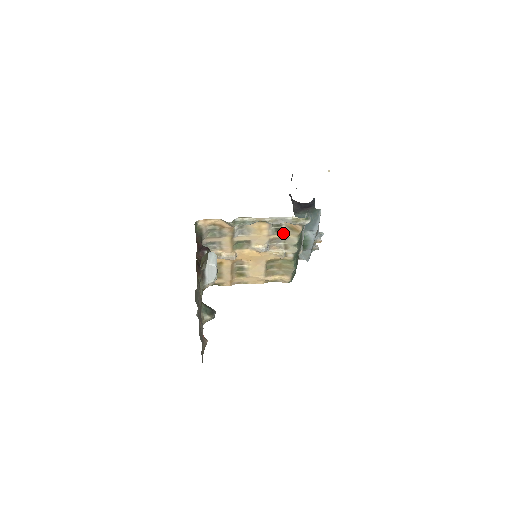
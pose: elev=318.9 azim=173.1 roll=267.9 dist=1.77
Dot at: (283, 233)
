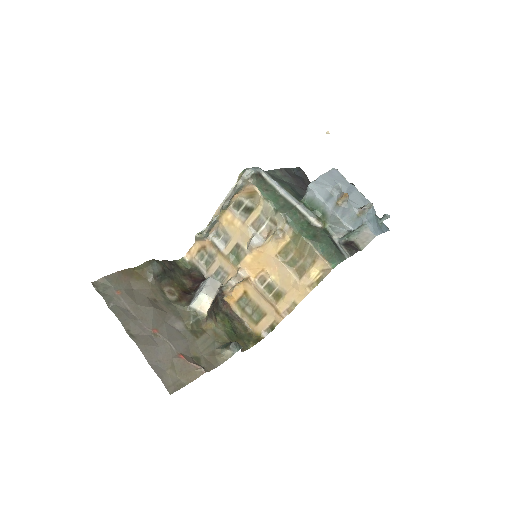
Dot at: (253, 209)
